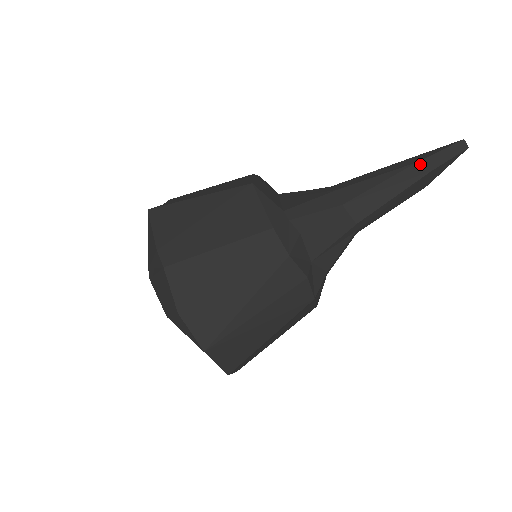
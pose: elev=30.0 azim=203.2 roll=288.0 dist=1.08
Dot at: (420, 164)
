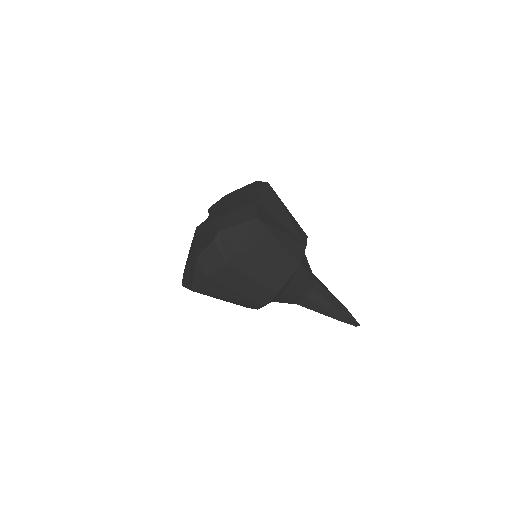
Dot at: (341, 315)
